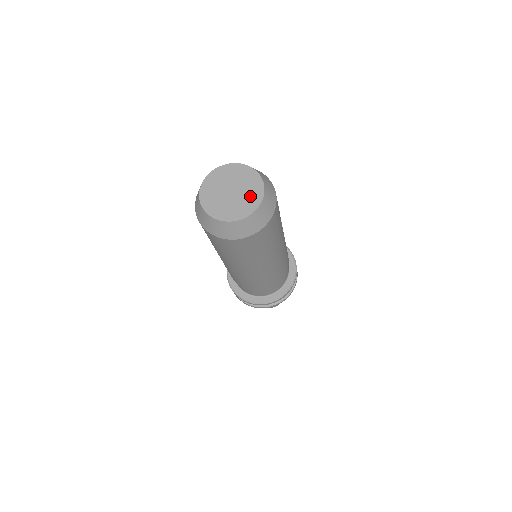
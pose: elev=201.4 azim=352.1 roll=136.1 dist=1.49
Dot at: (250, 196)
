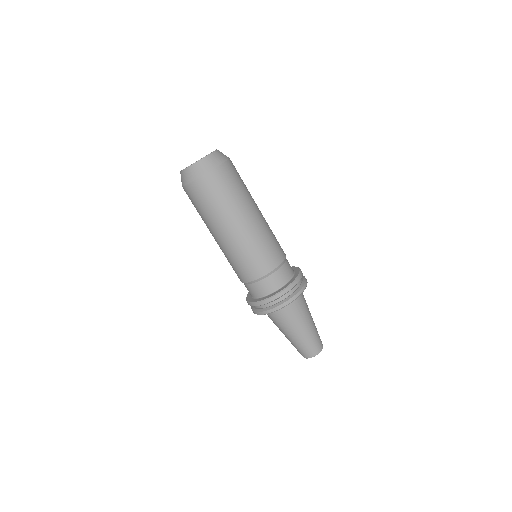
Dot at: occluded
